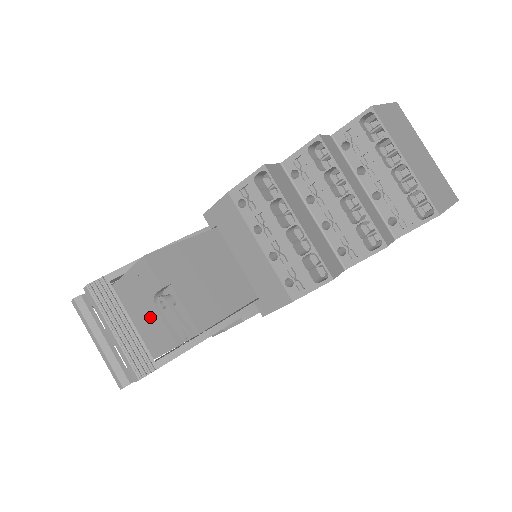
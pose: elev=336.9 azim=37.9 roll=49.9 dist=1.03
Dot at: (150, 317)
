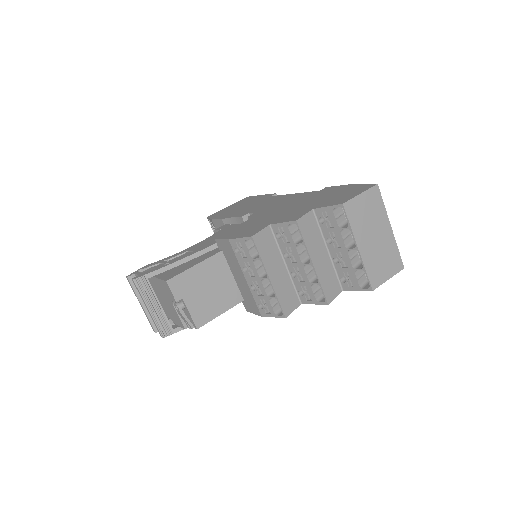
Dot at: (171, 306)
